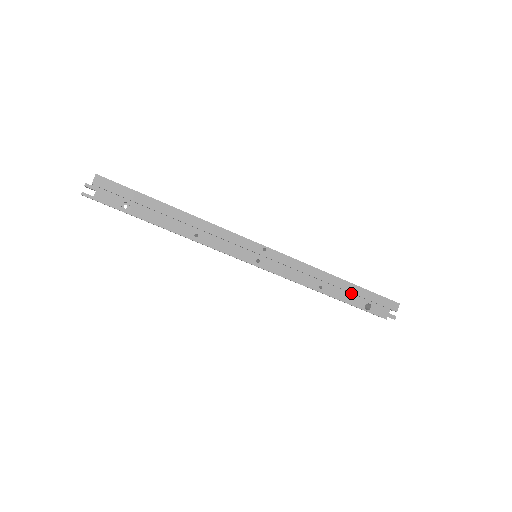
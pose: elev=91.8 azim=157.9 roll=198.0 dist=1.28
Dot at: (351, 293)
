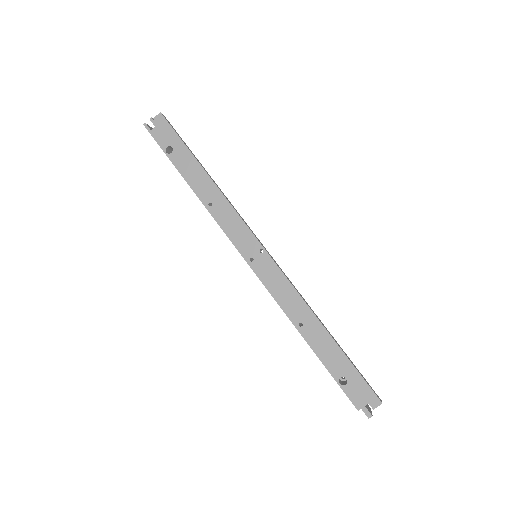
Dot at: (331, 353)
